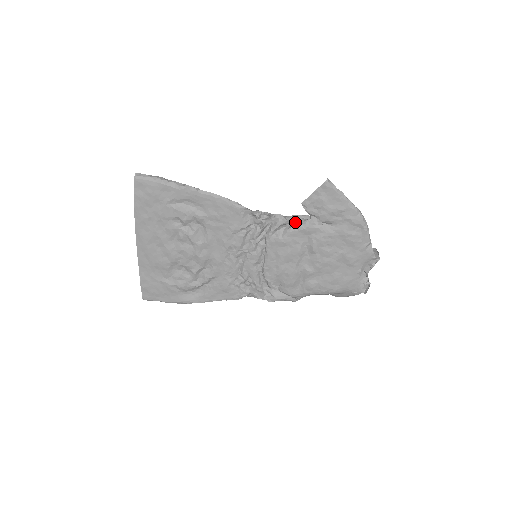
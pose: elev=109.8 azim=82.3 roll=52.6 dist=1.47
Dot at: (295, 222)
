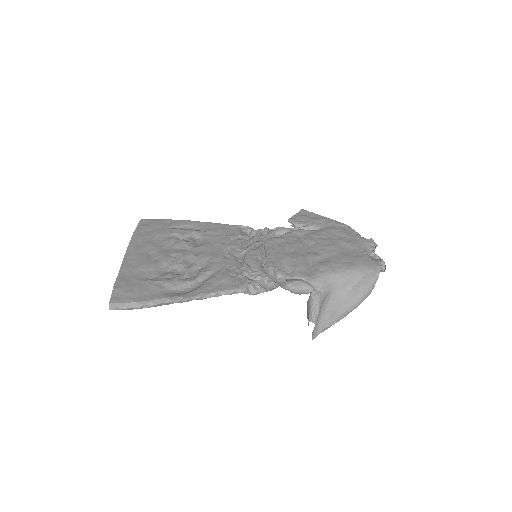
Dot at: (287, 229)
